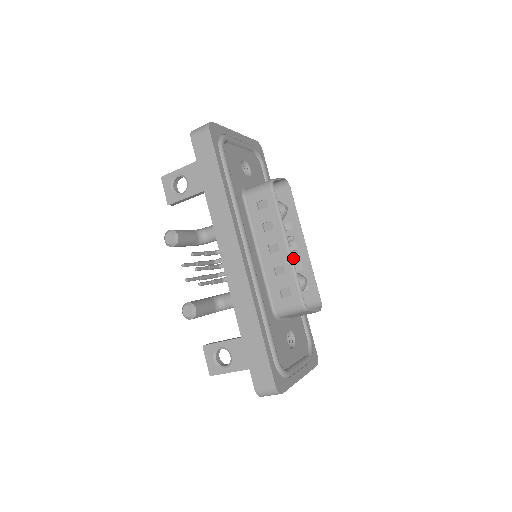
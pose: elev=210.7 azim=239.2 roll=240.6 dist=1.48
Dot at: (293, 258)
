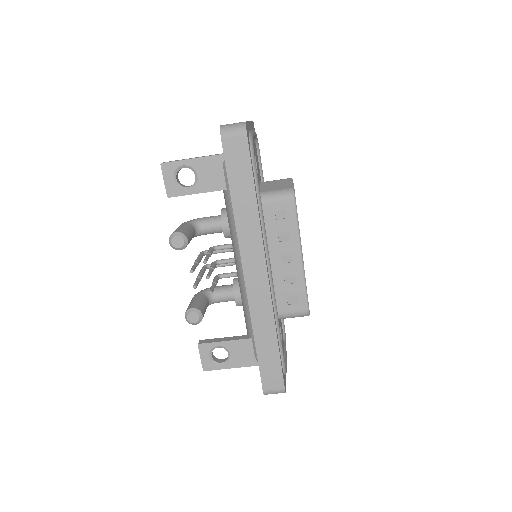
Dot at: occluded
